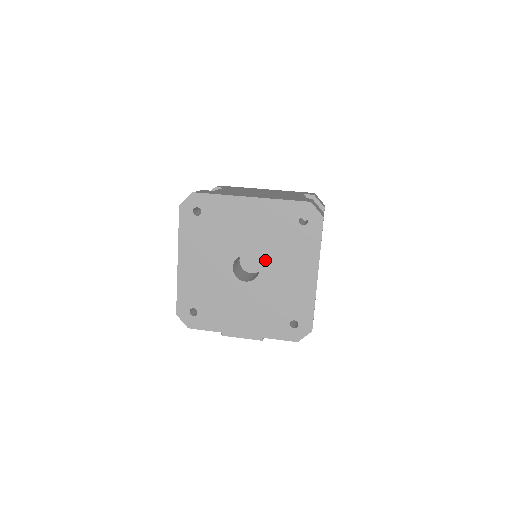
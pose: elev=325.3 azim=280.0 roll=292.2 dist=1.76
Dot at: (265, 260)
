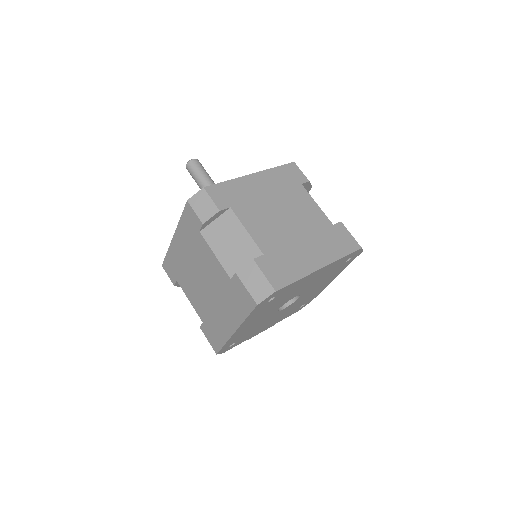
Dot at: (306, 292)
